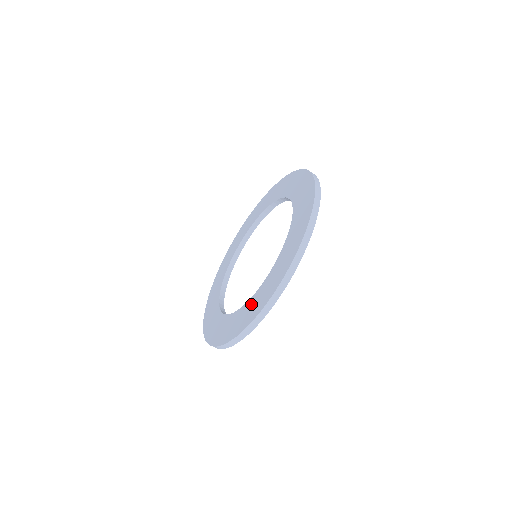
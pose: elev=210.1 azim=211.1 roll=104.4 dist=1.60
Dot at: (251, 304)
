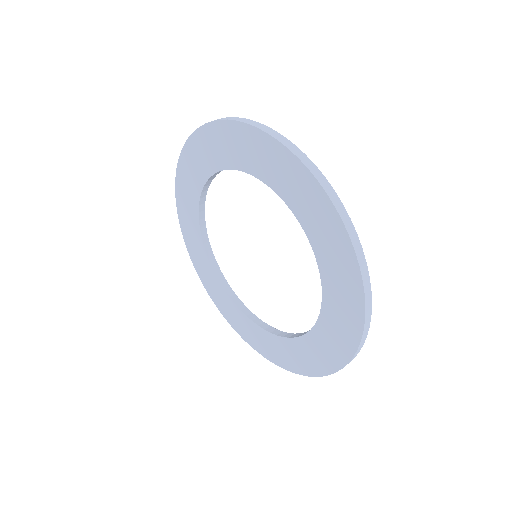
Dot at: (328, 329)
